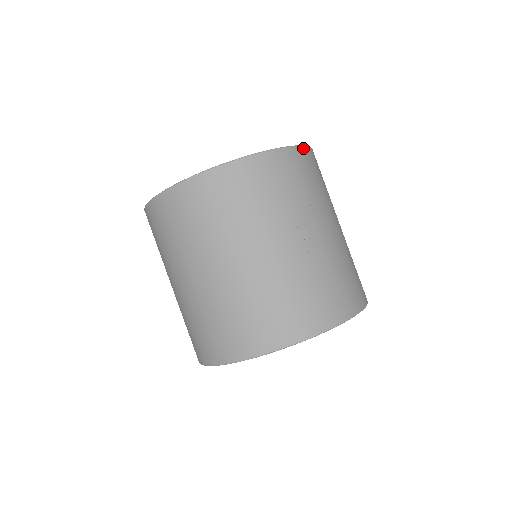
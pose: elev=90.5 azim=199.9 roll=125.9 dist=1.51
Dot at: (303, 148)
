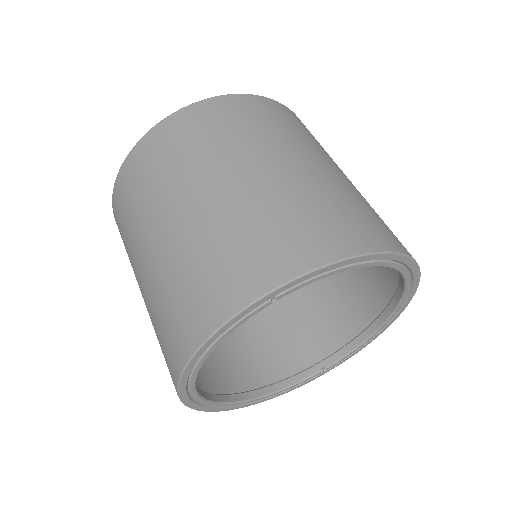
Dot at: occluded
